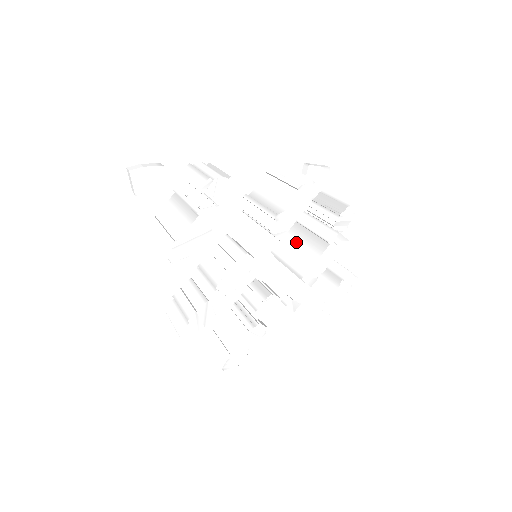
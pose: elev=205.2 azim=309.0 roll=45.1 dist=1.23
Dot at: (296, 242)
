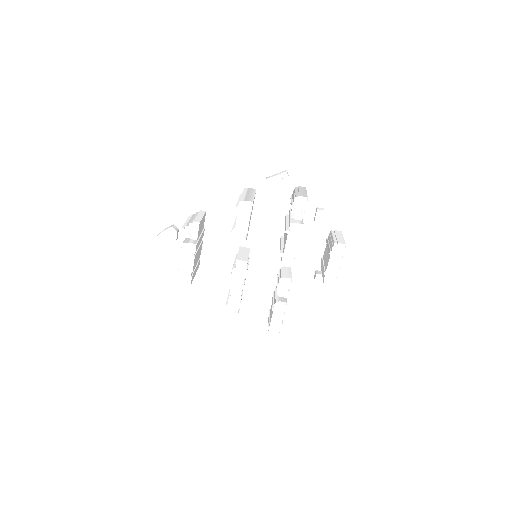
Dot at: occluded
